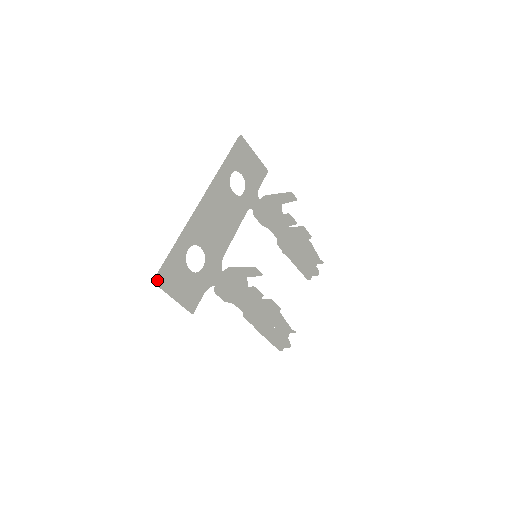
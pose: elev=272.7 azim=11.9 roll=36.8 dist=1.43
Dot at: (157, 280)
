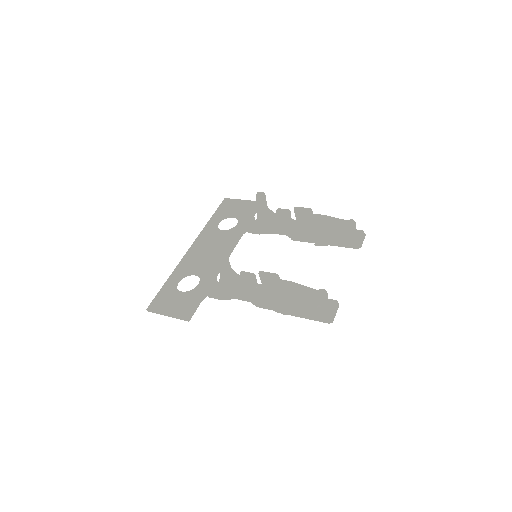
Dot at: (149, 308)
